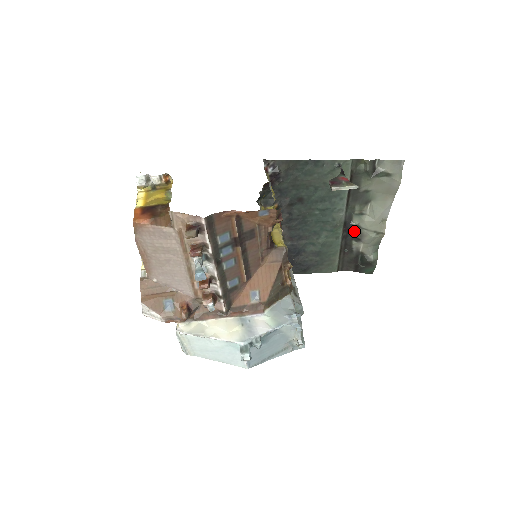
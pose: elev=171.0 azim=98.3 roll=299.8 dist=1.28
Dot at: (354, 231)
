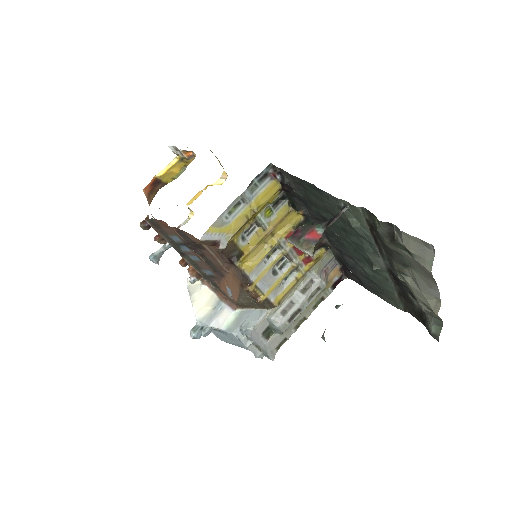
Dot at: (406, 285)
